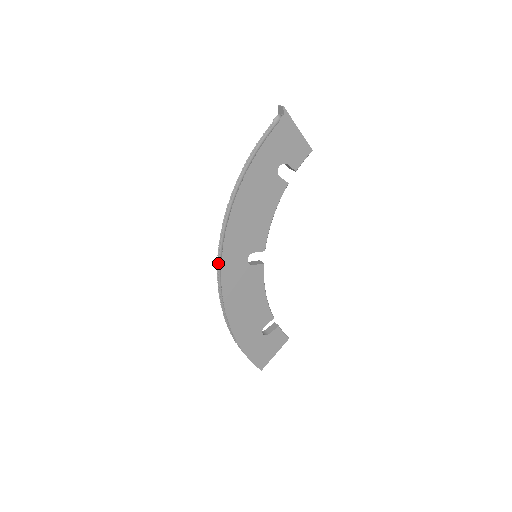
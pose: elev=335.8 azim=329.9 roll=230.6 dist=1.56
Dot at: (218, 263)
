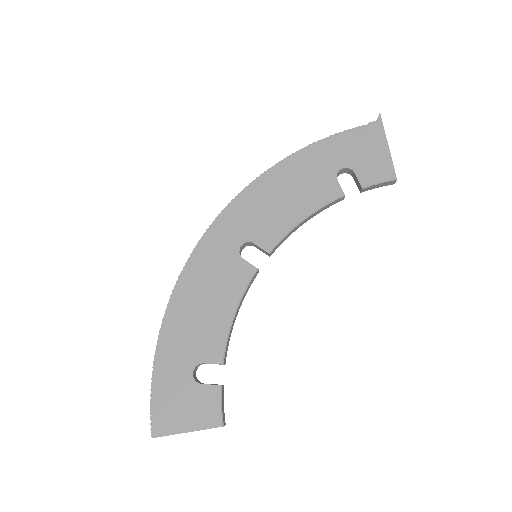
Dot at: occluded
